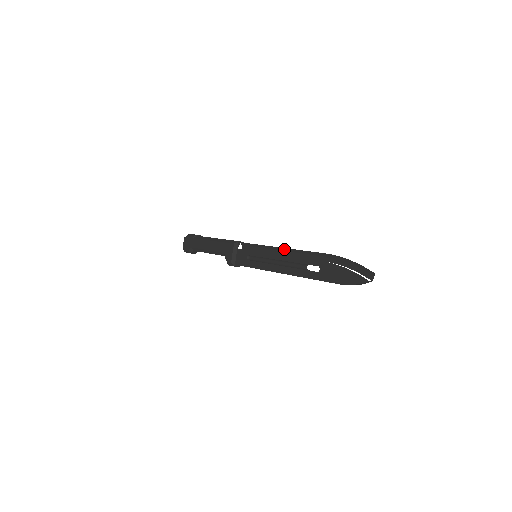
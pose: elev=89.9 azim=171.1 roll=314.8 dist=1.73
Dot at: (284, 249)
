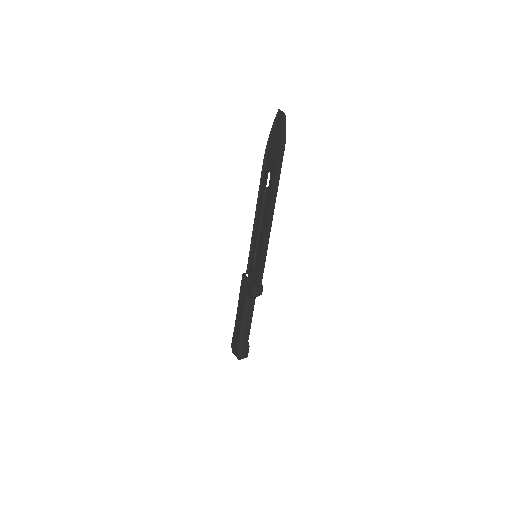
Dot at: (256, 217)
